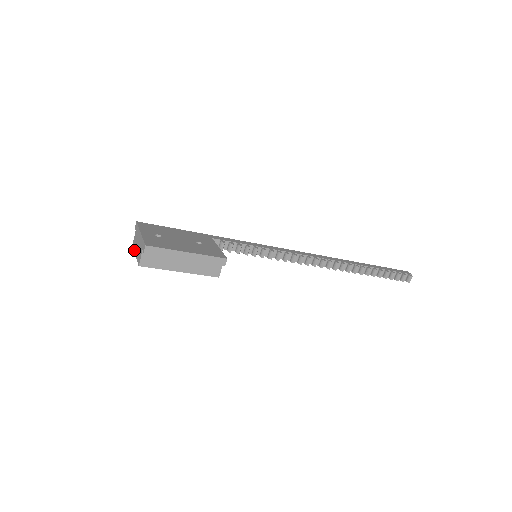
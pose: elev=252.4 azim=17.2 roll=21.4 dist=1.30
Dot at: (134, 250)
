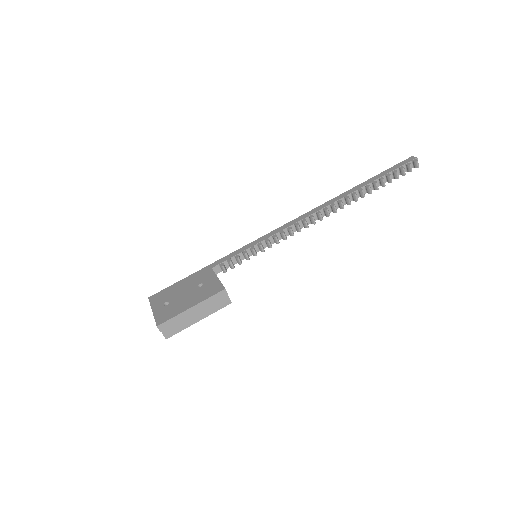
Dot at: occluded
